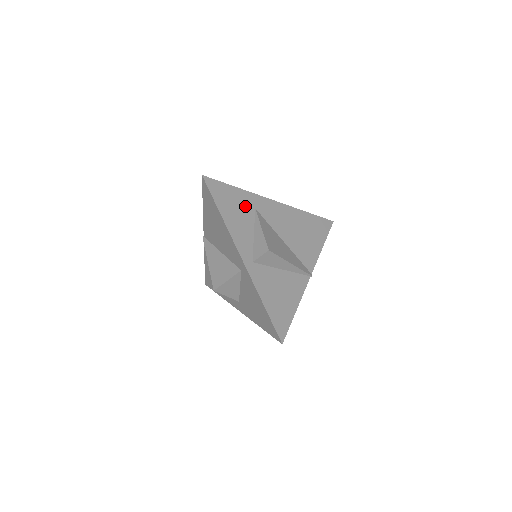
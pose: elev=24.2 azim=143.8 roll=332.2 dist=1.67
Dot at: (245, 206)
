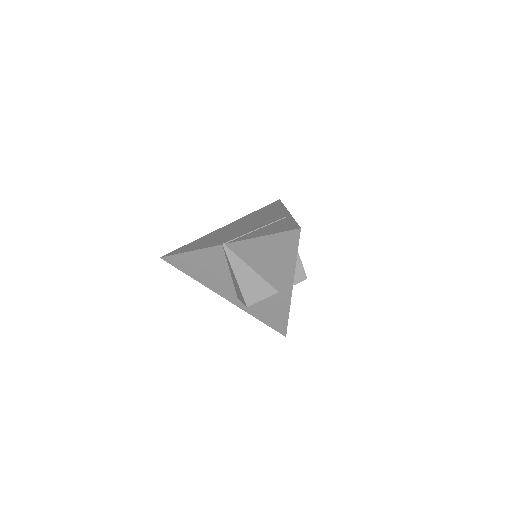
Dot at: occluded
